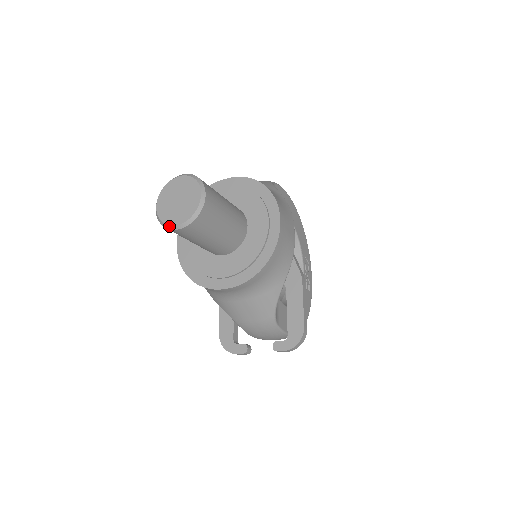
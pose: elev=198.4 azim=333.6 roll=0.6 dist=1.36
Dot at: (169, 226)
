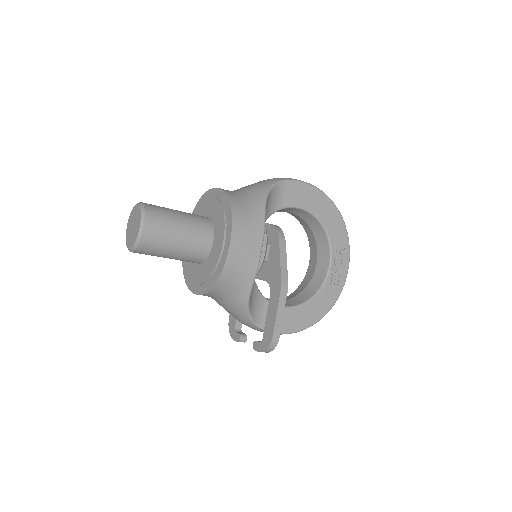
Dot at: occluded
